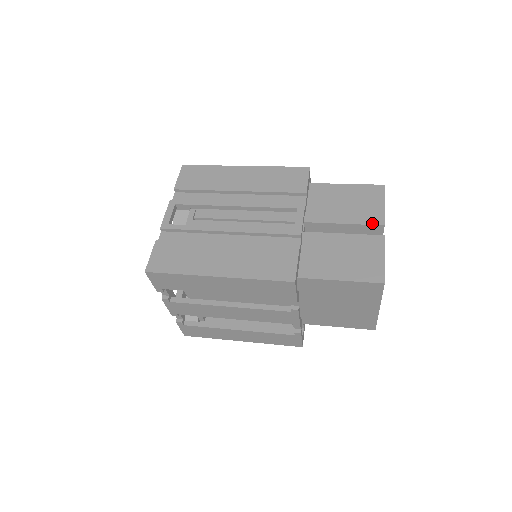
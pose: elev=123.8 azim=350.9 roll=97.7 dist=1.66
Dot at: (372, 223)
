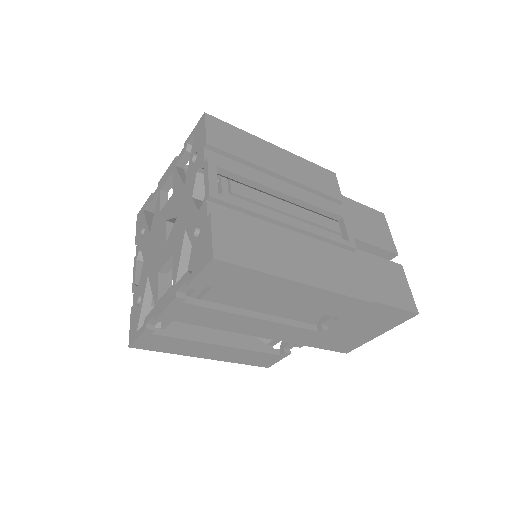
Dot at: (390, 250)
